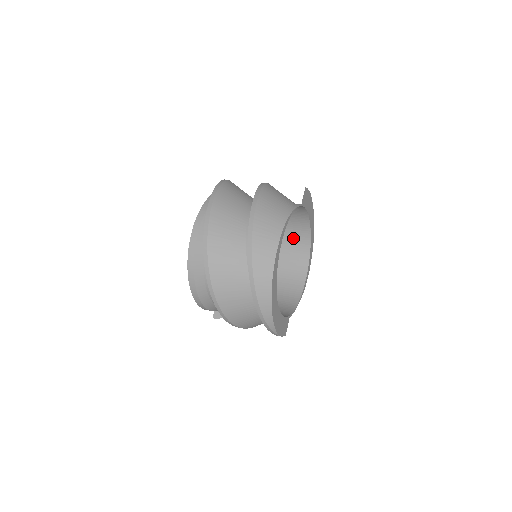
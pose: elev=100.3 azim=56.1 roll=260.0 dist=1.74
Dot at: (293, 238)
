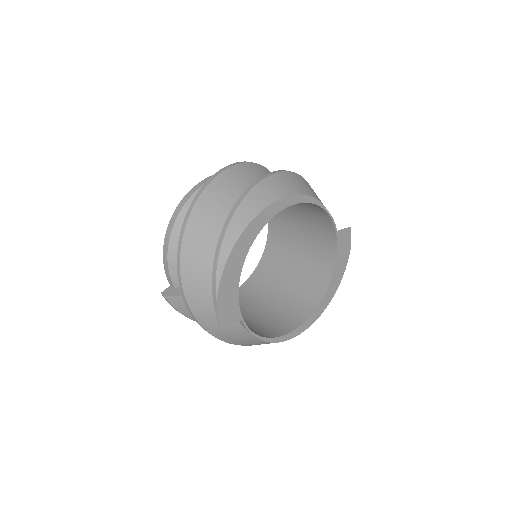
Dot at: (302, 295)
